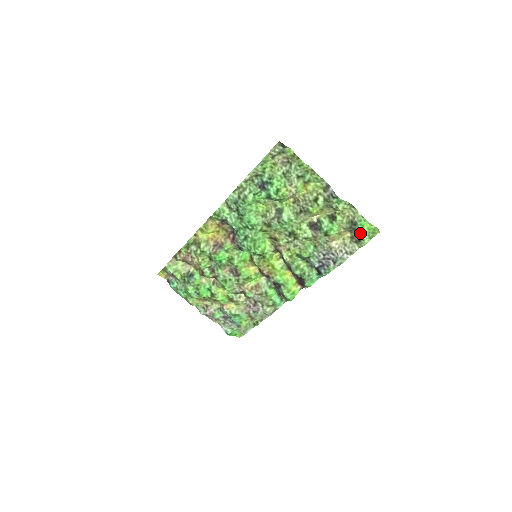
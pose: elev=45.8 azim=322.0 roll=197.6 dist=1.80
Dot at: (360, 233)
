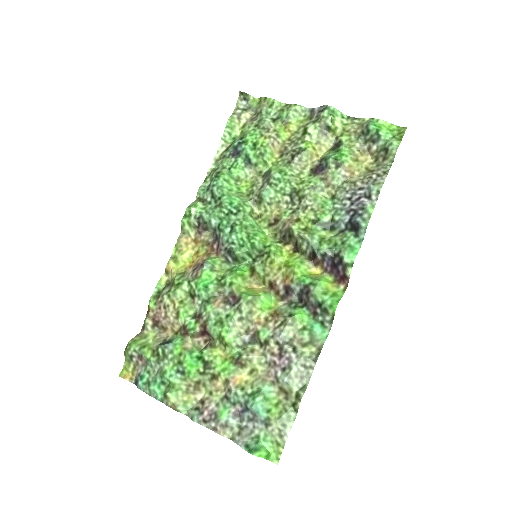
Dot at: (381, 138)
